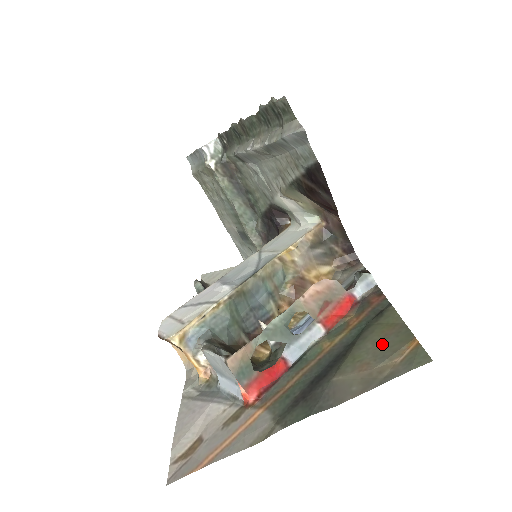
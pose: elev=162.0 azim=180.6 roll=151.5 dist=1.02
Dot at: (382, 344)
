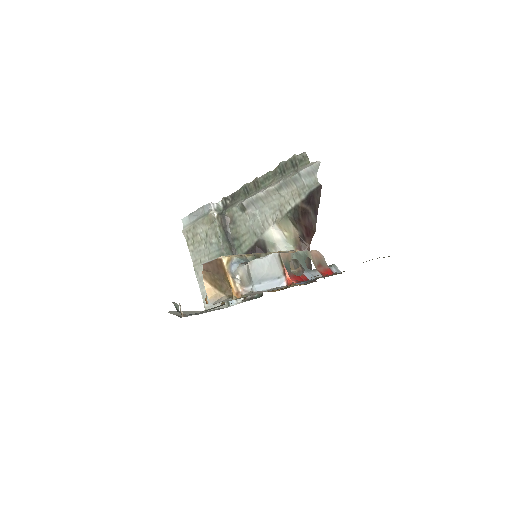
Dot at: occluded
